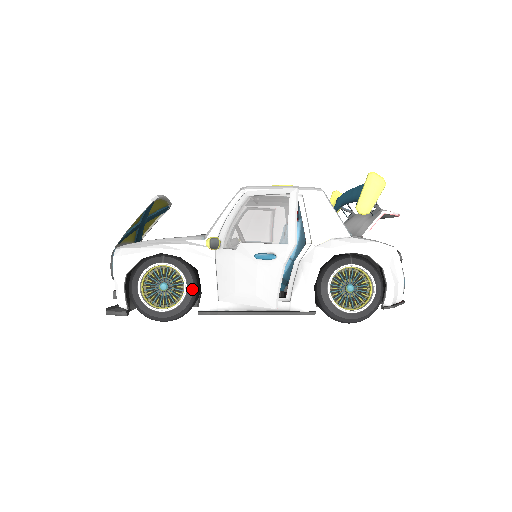
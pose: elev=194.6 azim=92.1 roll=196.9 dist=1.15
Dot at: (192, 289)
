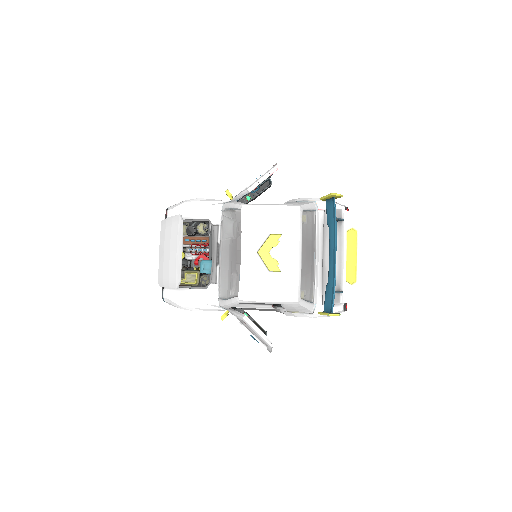
Dot at: occluded
